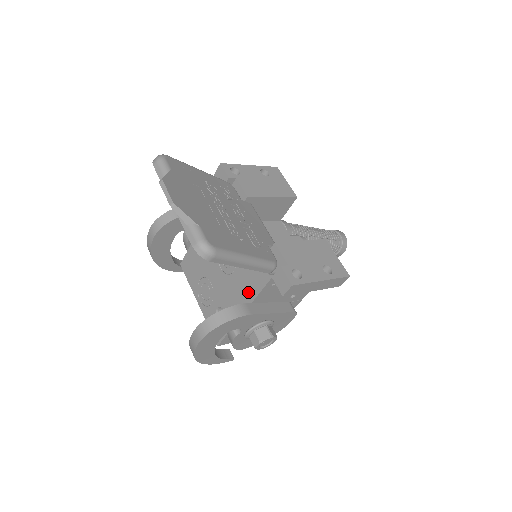
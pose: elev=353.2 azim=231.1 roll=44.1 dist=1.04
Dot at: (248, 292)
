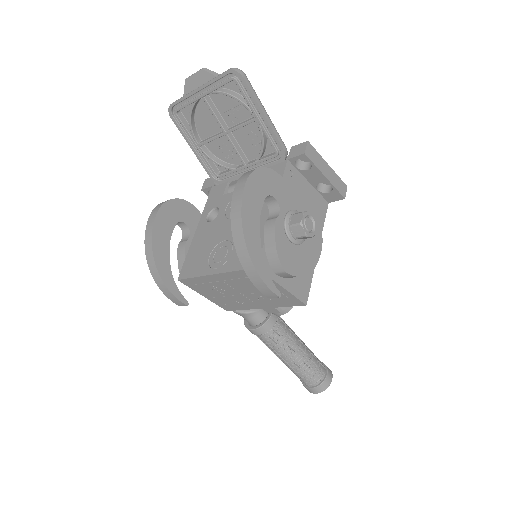
Dot at: occluded
